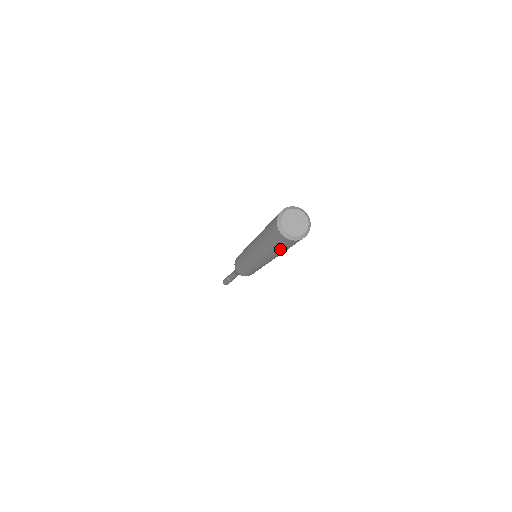
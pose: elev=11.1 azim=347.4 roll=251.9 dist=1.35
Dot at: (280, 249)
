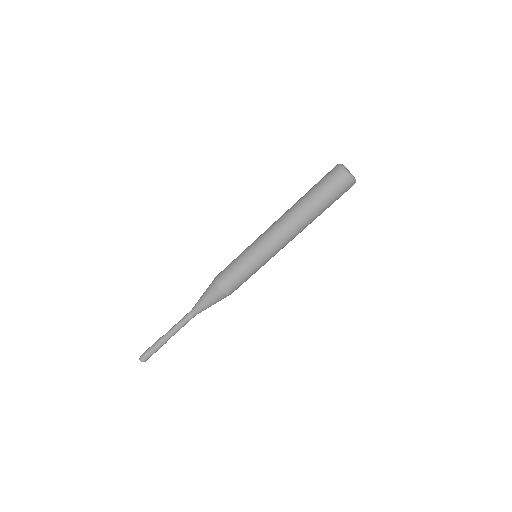
Dot at: (328, 204)
